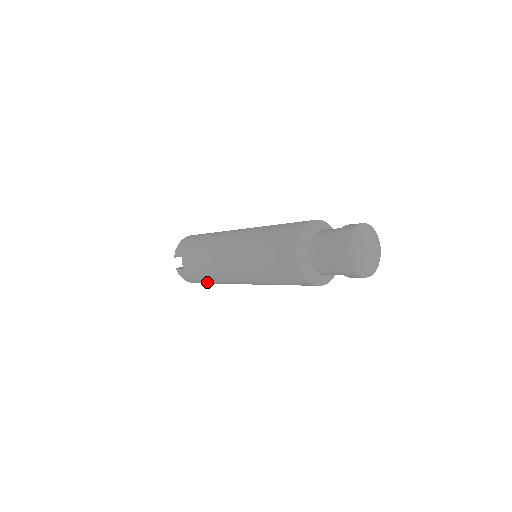
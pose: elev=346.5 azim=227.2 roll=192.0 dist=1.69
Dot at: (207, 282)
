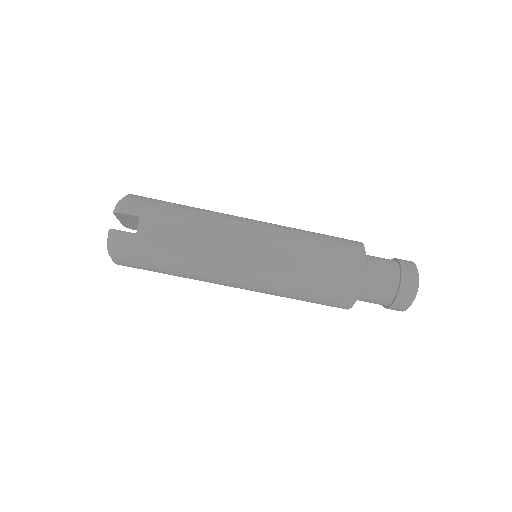
Dot at: (162, 265)
